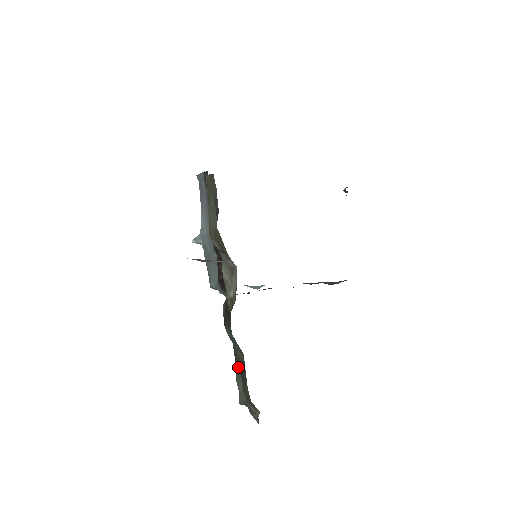
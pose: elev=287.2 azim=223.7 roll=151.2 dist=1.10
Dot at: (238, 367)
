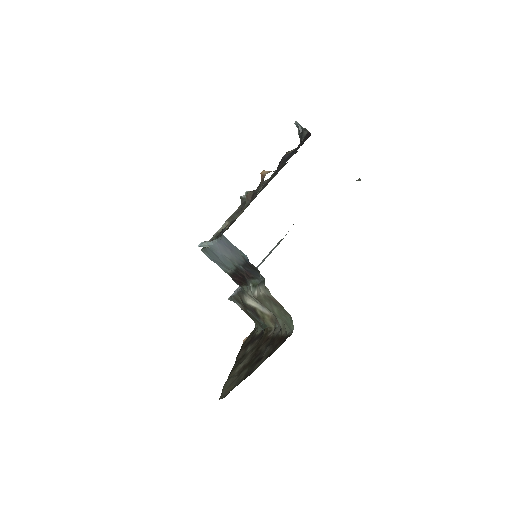
Dot at: (247, 312)
